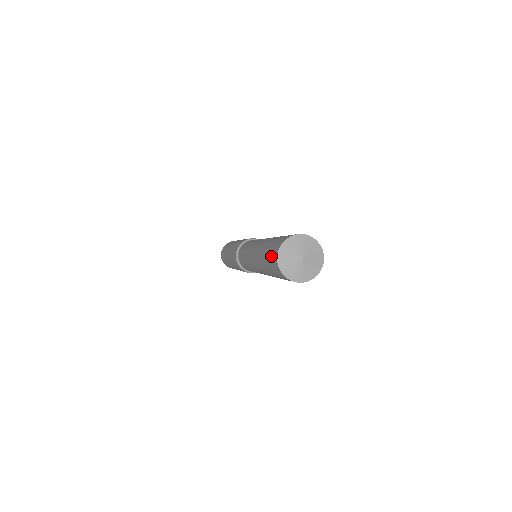
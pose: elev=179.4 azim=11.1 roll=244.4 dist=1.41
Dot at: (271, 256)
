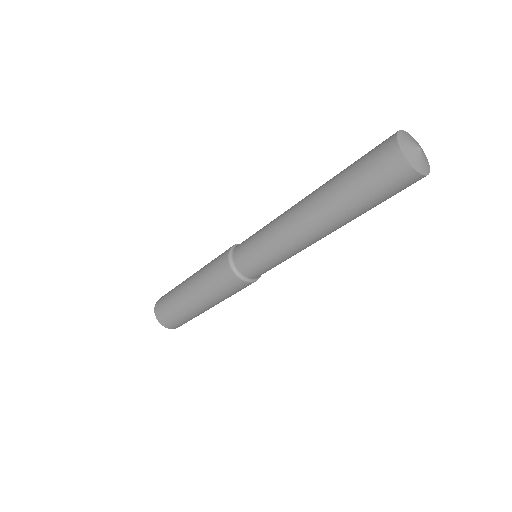
Dot at: (378, 165)
